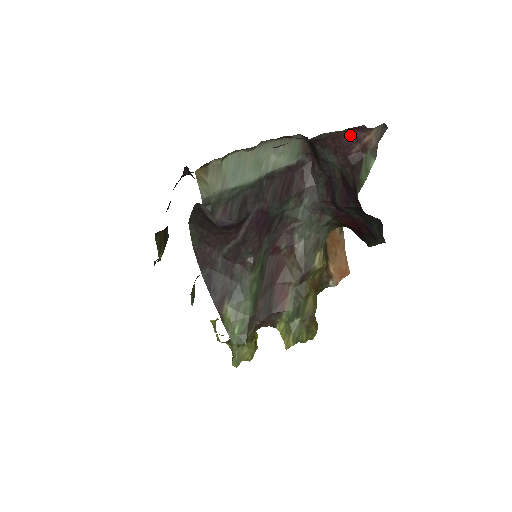
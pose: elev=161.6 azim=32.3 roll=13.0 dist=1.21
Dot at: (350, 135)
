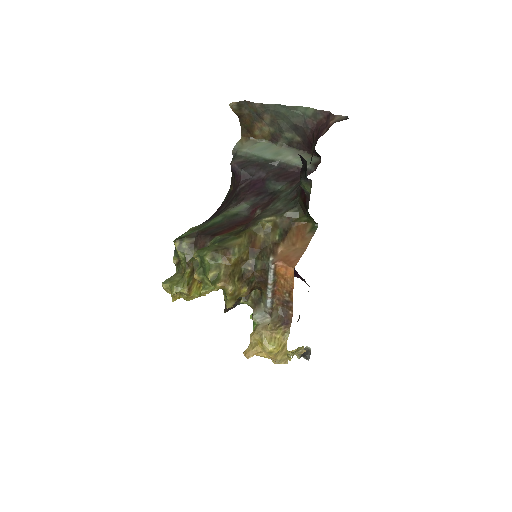
Dot at: (325, 124)
